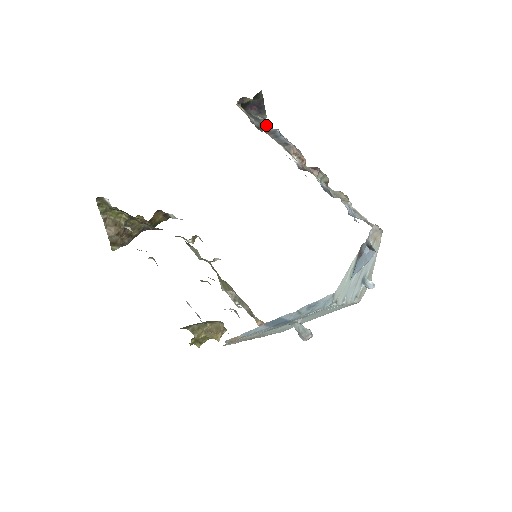
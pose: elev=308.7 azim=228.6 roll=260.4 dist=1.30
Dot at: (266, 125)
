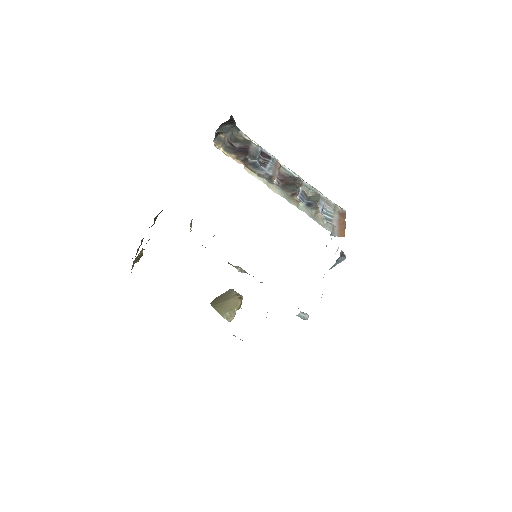
Dot at: (245, 158)
